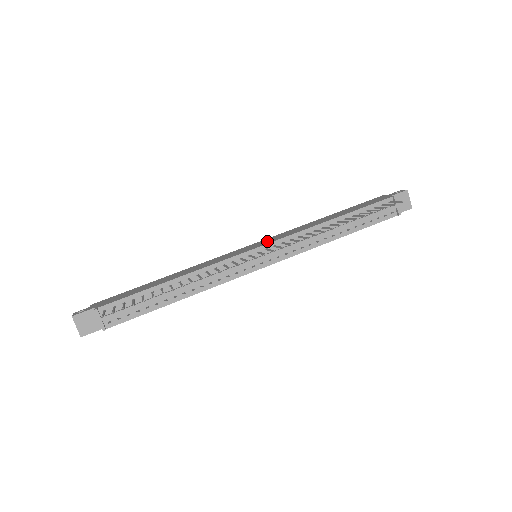
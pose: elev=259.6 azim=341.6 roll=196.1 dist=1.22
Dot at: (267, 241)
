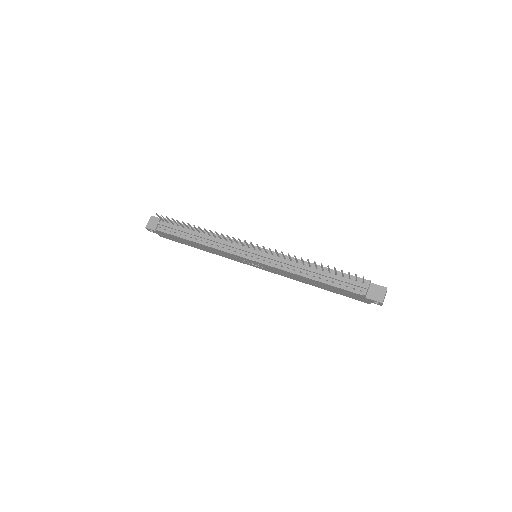
Dot at: occluded
